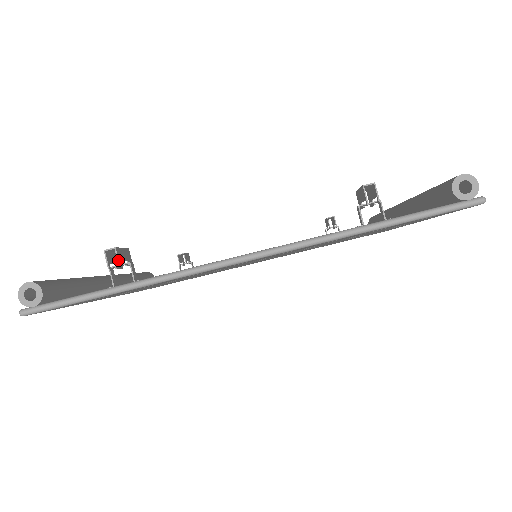
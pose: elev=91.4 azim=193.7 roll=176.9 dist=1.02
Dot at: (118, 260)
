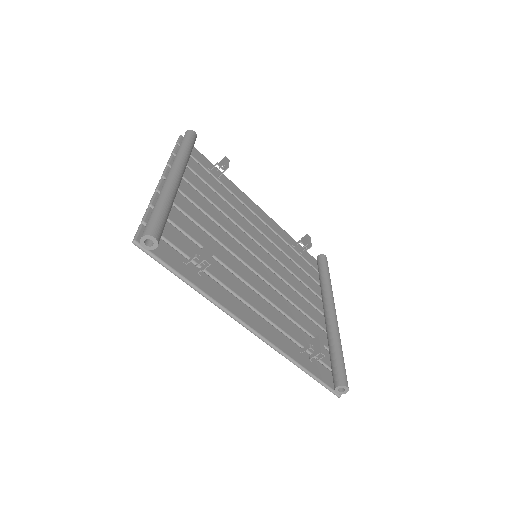
Dot at: occluded
